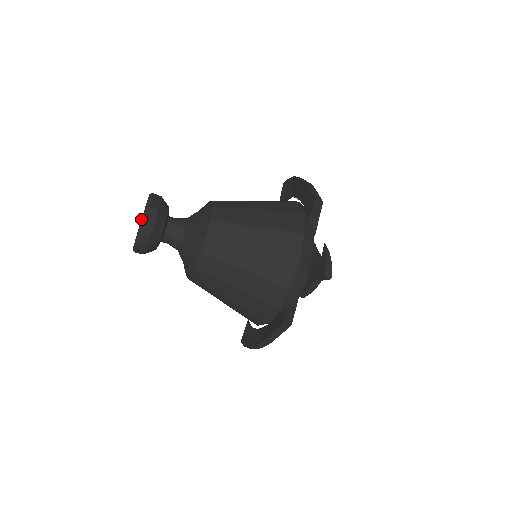
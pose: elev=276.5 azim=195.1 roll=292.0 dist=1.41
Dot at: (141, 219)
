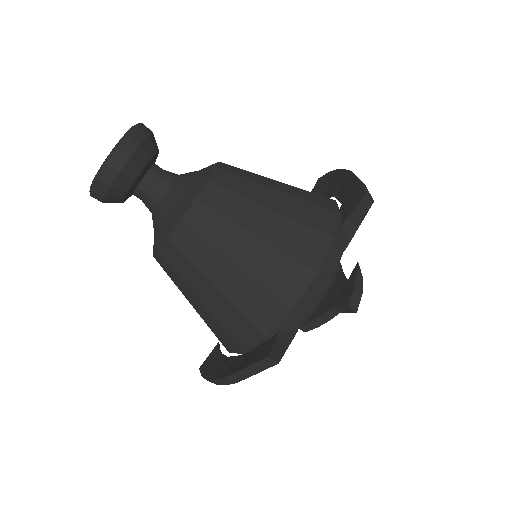
Dot at: occluded
